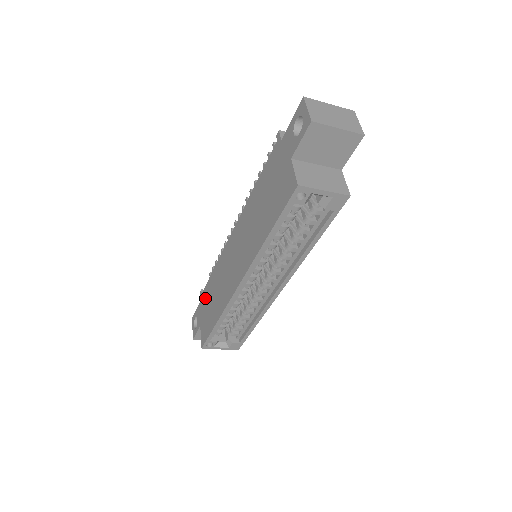
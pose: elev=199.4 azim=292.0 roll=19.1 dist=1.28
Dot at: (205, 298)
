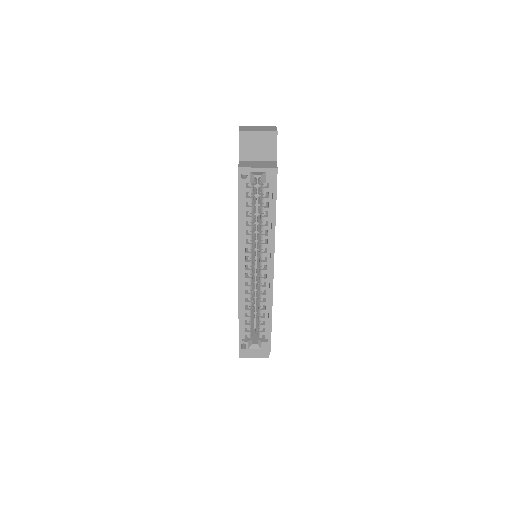
Dot at: occluded
